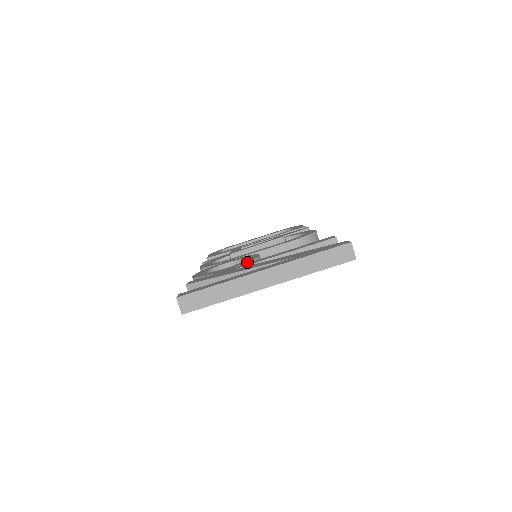
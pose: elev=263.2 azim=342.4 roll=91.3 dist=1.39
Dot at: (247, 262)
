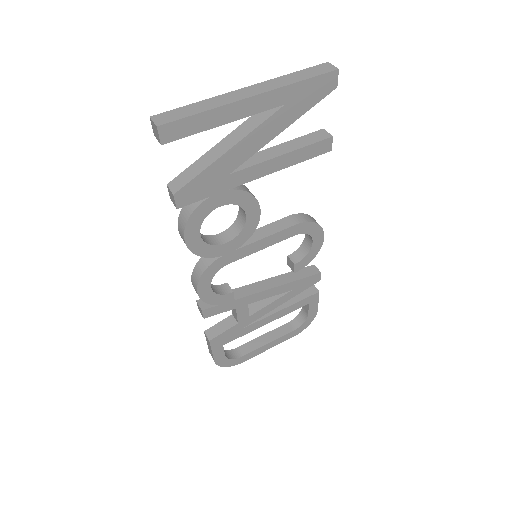
Dot at: occluded
